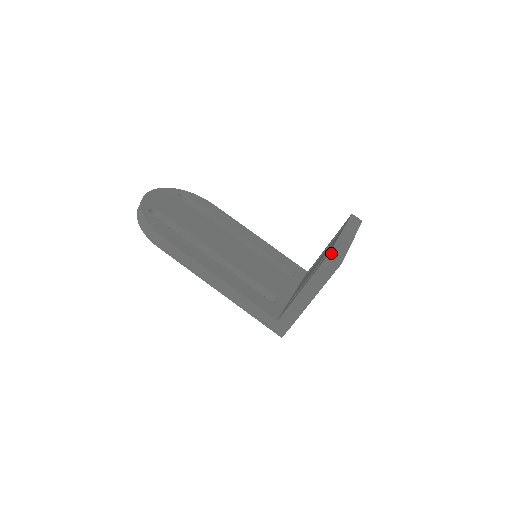
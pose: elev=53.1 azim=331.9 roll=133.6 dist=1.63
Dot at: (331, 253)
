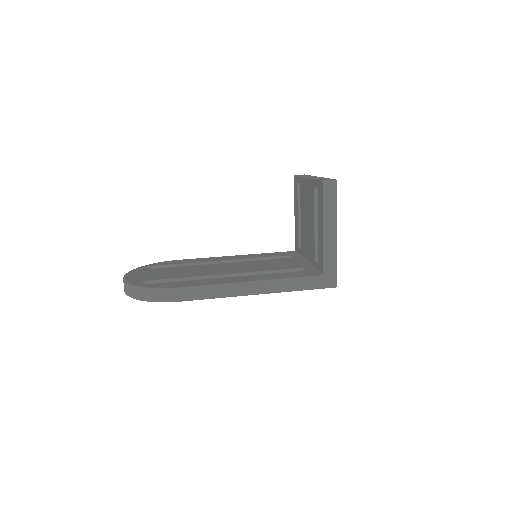
Dot at: (323, 180)
